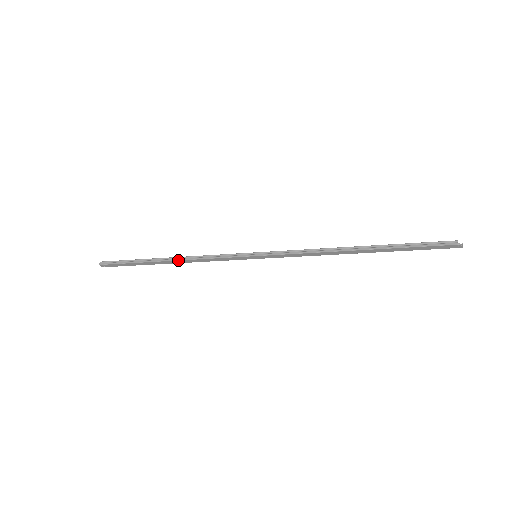
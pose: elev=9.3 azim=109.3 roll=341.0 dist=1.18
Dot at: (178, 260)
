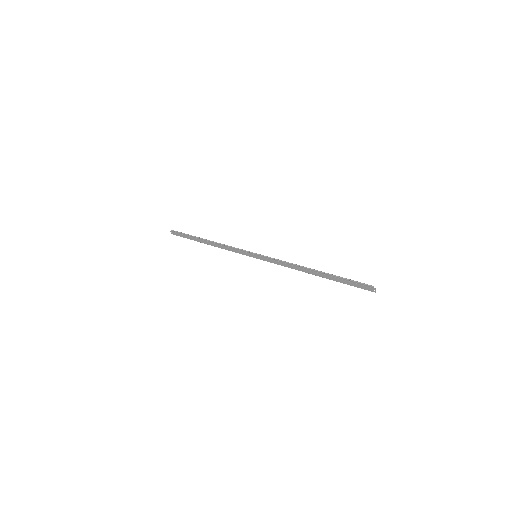
Dot at: (213, 243)
